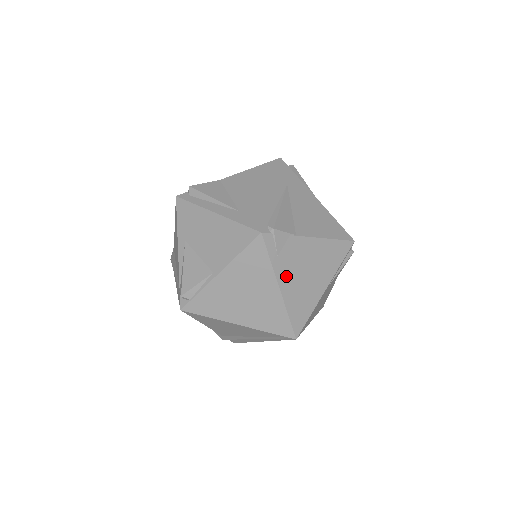
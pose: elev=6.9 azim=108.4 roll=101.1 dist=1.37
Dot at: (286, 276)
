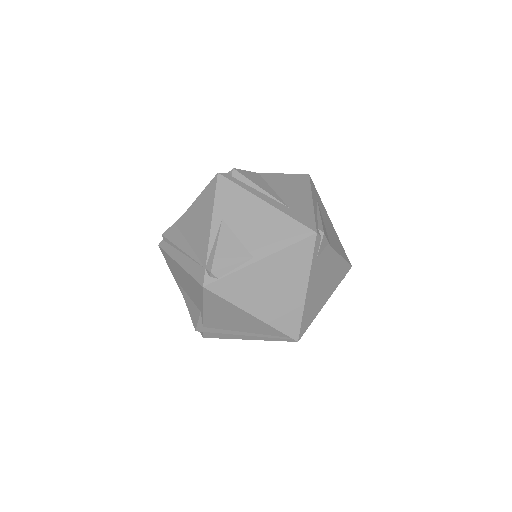
Dot at: (314, 280)
